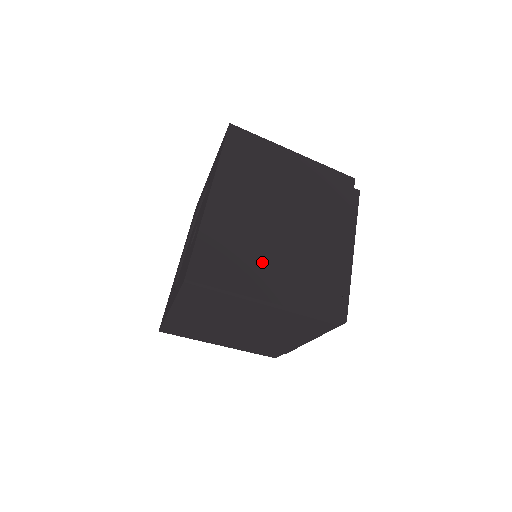
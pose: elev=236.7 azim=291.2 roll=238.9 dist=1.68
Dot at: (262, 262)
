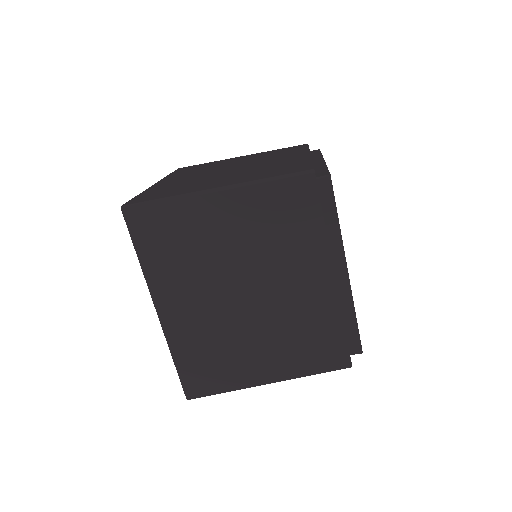
Dot at: (245, 350)
